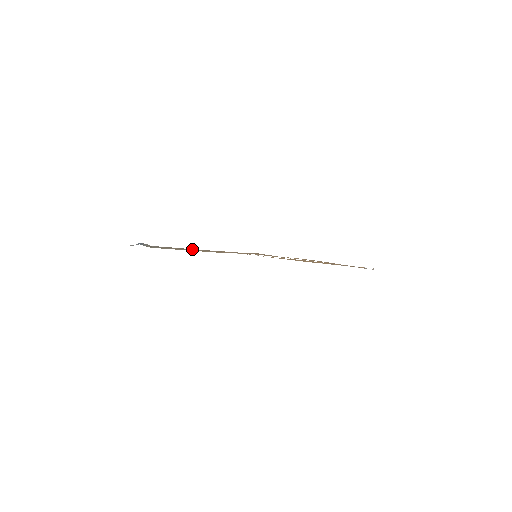
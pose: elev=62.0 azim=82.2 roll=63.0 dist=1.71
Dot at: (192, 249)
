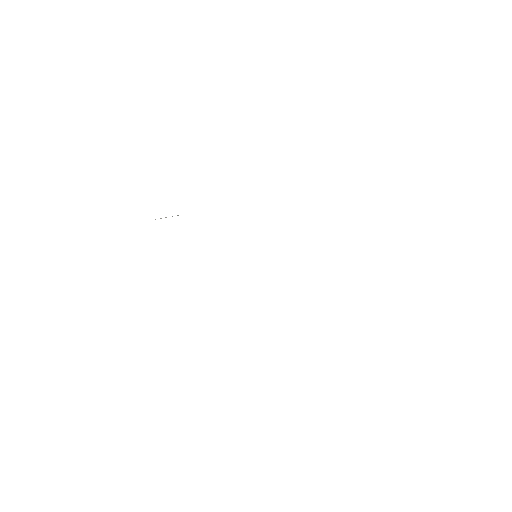
Dot at: occluded
